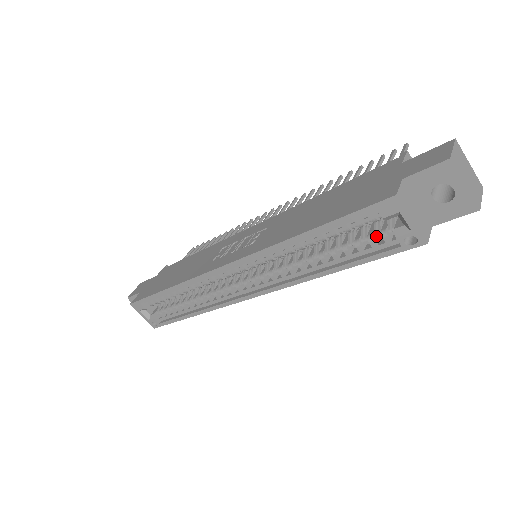
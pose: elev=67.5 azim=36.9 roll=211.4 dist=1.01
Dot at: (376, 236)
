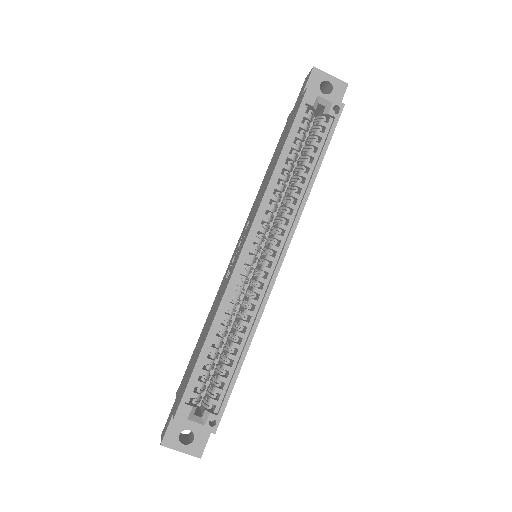
Dot at: (318, 130)
